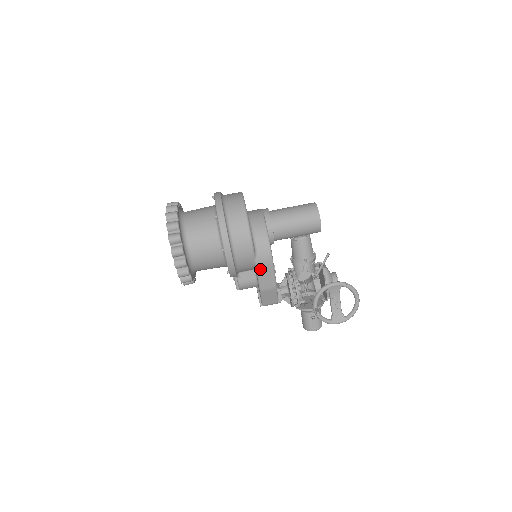
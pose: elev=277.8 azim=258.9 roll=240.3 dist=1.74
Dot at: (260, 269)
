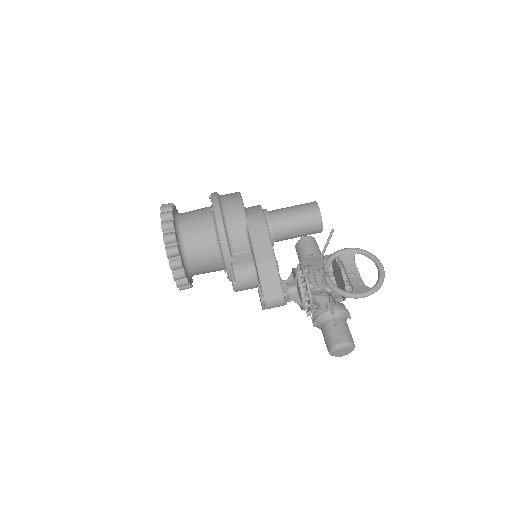
Dot at: (253, 233)
